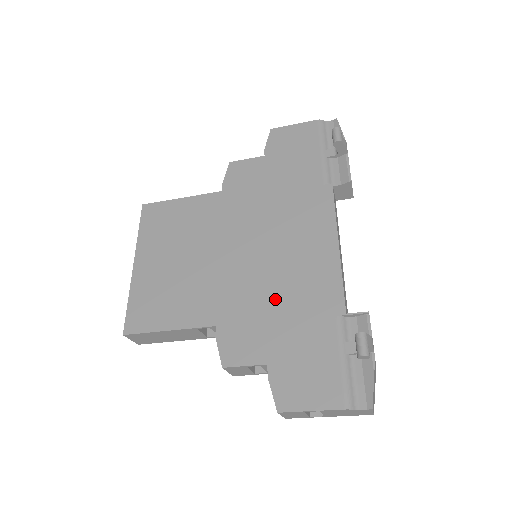
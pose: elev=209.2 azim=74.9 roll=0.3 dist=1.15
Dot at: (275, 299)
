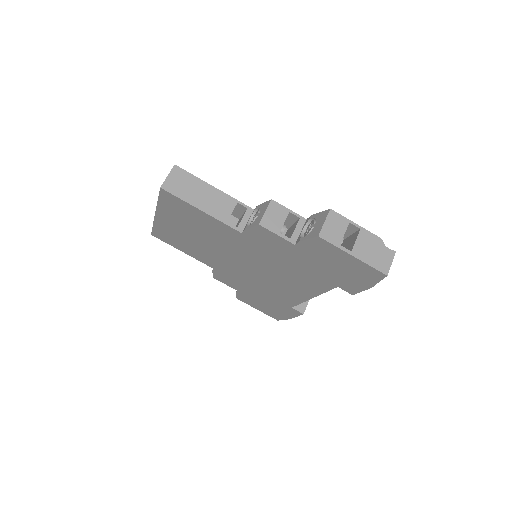
Dot at: occluded
